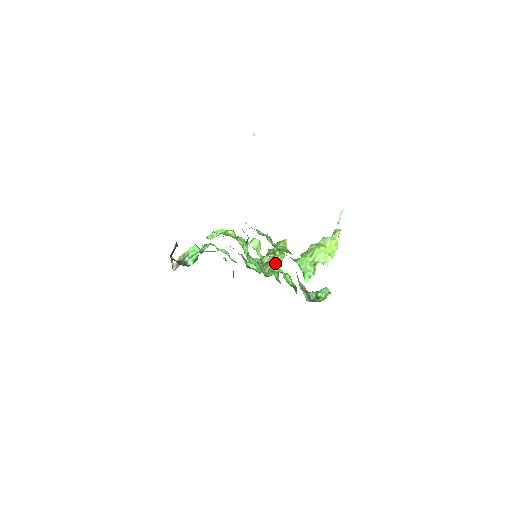
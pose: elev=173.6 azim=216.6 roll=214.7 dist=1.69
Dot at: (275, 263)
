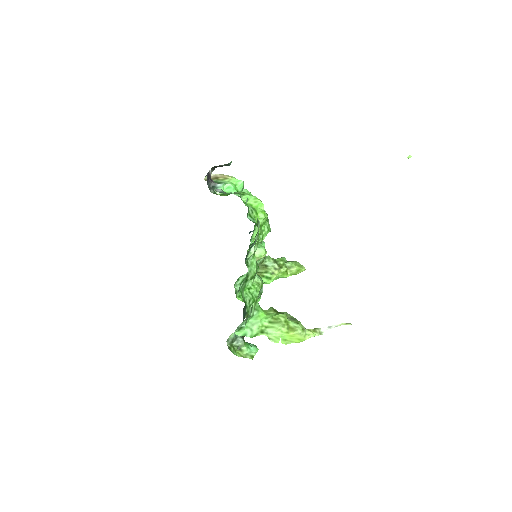
Dot at: (270, 274)
